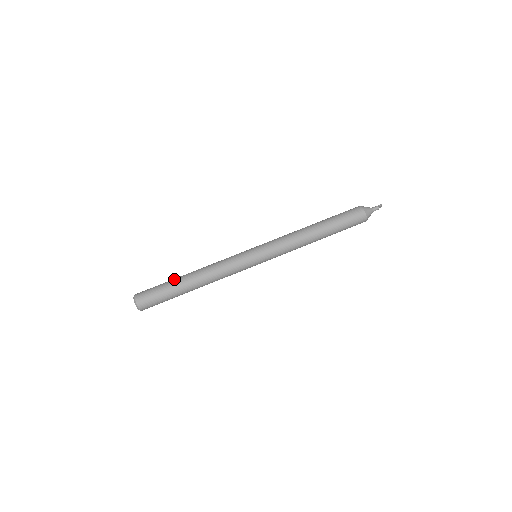
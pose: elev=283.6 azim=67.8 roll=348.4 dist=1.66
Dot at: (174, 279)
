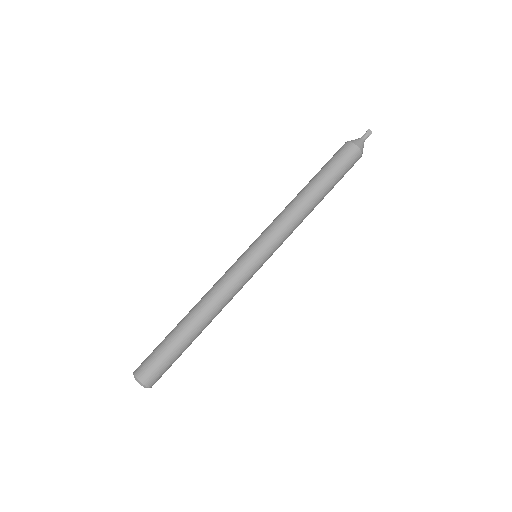
Dot at: occluded
